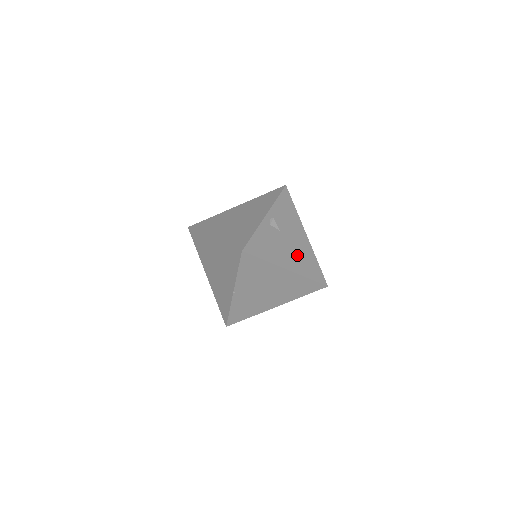
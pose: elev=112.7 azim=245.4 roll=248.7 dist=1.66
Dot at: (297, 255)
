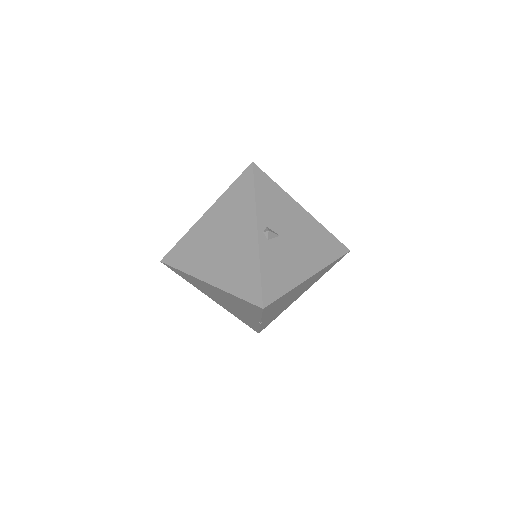
Dot at: (309, 247)
